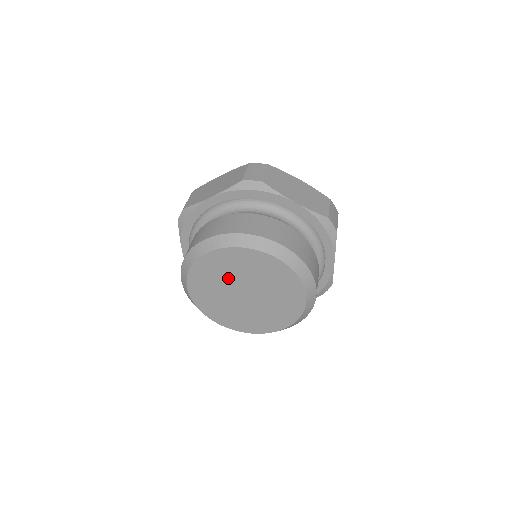
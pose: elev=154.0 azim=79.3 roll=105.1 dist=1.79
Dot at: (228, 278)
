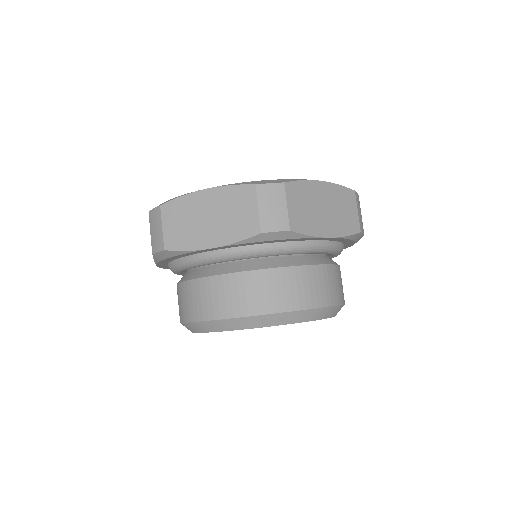
Dot at: occluded
